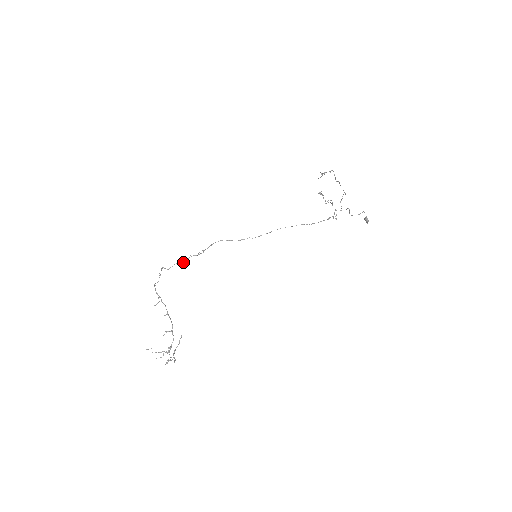
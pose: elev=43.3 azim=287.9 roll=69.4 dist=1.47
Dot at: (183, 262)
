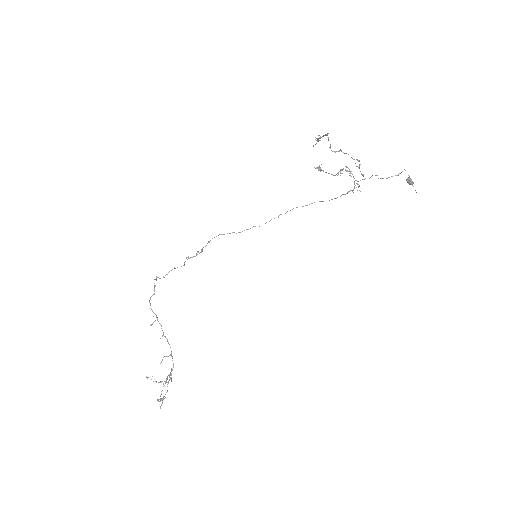
Dot at: occluded
